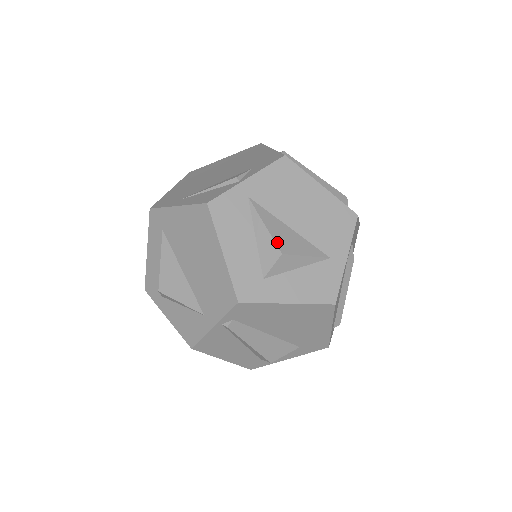
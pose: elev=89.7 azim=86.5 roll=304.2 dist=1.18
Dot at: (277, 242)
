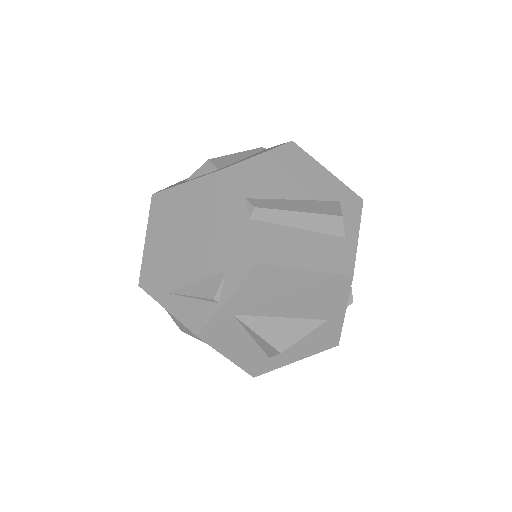
Dot at: (273, 344)
